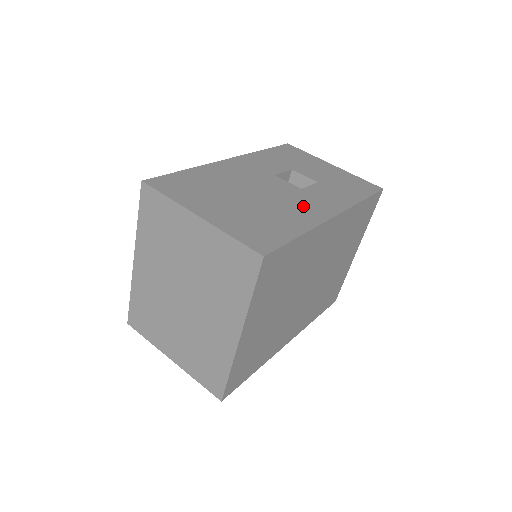
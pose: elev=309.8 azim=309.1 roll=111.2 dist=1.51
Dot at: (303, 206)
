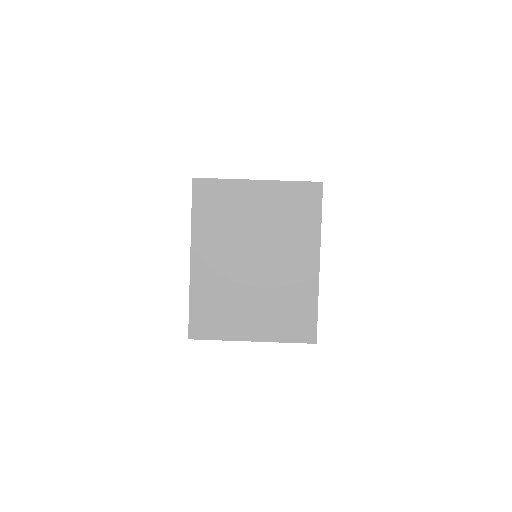
Dot at: occluded
